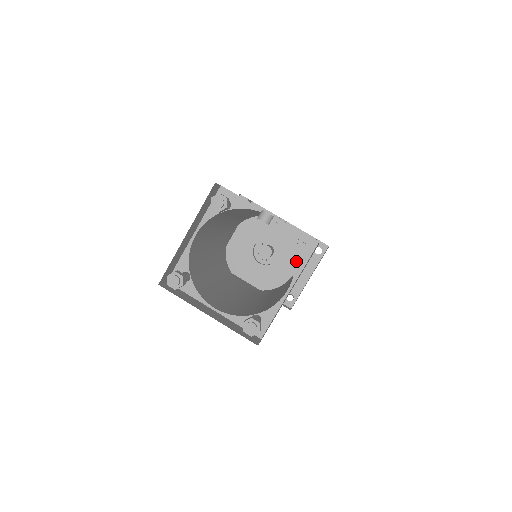
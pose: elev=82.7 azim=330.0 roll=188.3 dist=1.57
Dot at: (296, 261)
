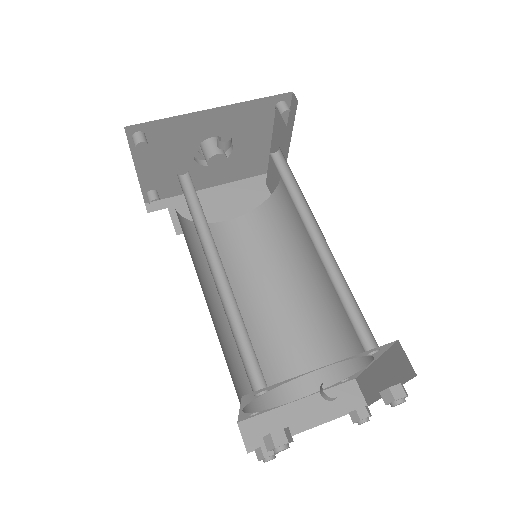
Dot at: (374, 356)
